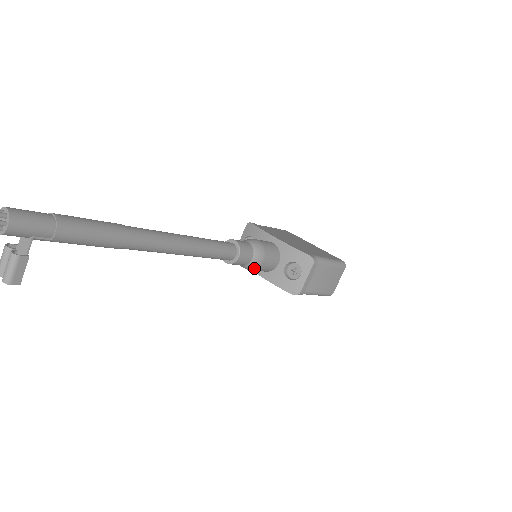
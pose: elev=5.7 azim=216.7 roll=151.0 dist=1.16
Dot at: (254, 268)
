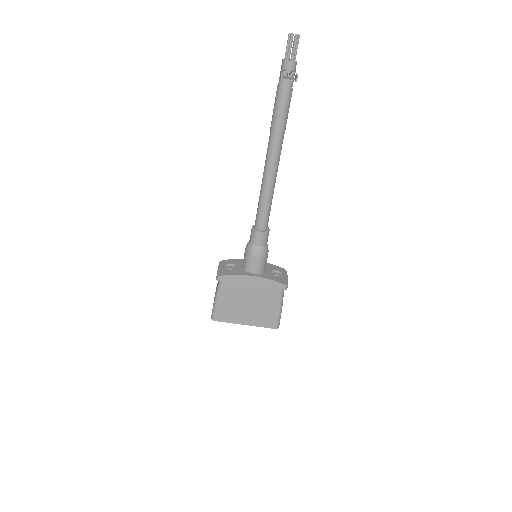
Dot at: (266, 253)
